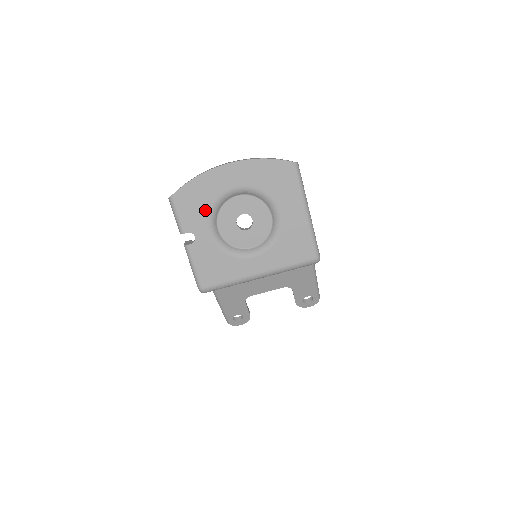
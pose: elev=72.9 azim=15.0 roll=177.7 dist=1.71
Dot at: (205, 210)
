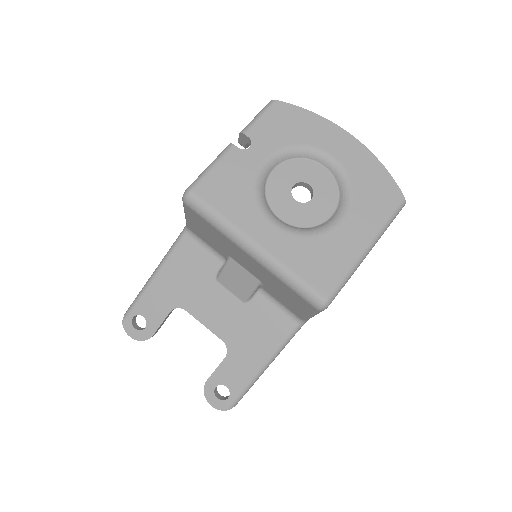
Dot at: (287, 140)
